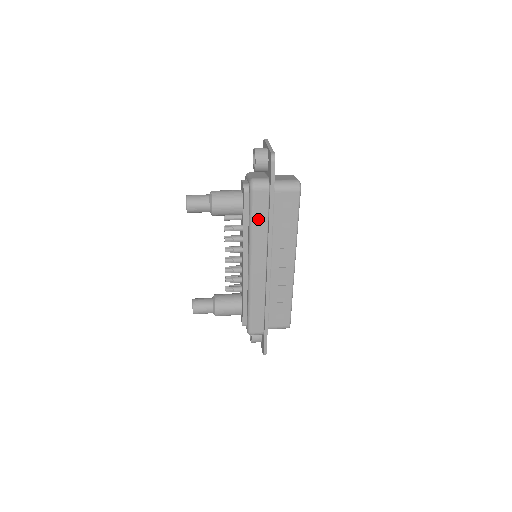
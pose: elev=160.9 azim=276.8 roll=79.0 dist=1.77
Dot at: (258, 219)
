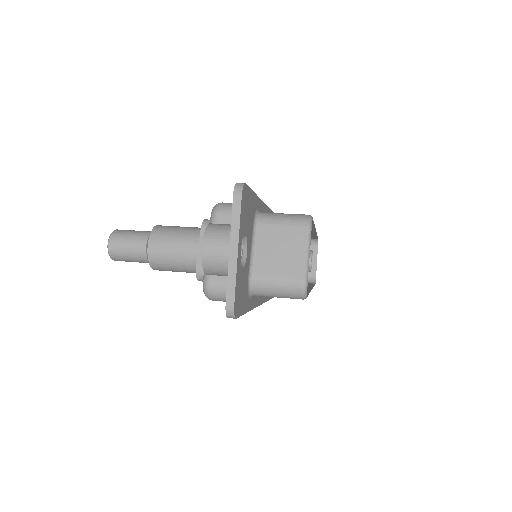
Dot at: occluded
